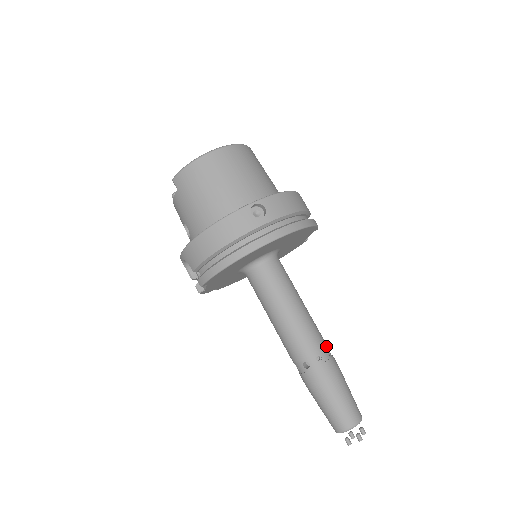
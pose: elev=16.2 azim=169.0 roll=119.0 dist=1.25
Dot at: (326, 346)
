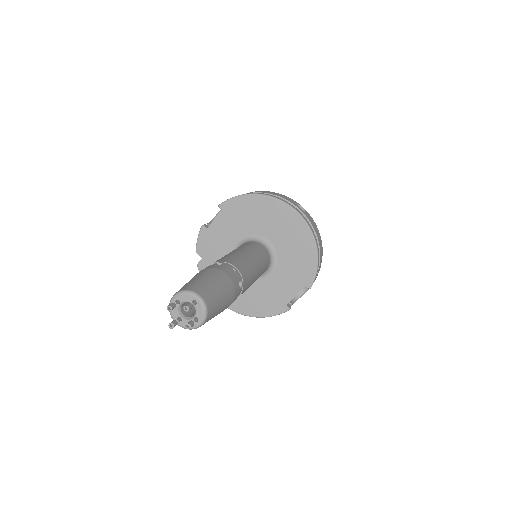
Dot at: (242, 287)
